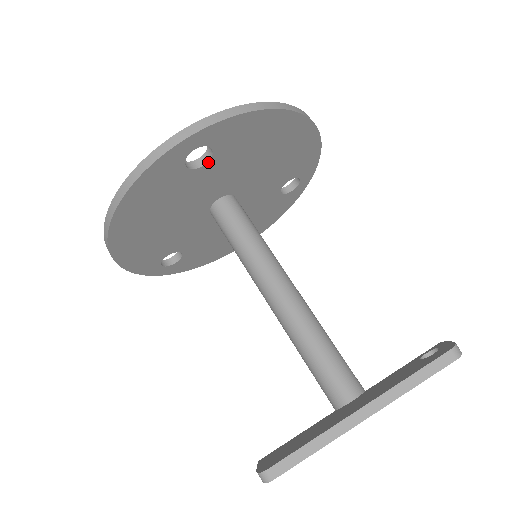
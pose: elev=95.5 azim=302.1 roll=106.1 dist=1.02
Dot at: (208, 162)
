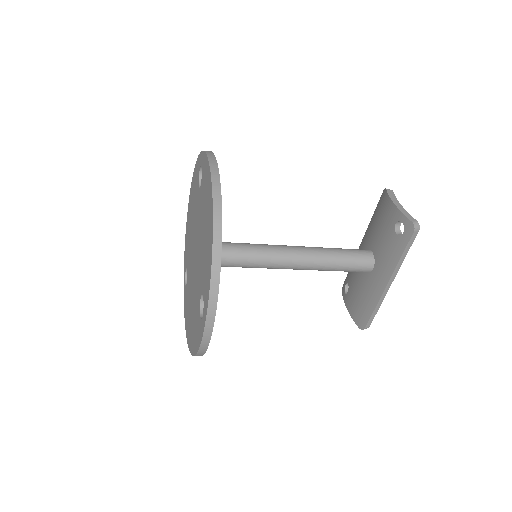
Dot at: occluded
